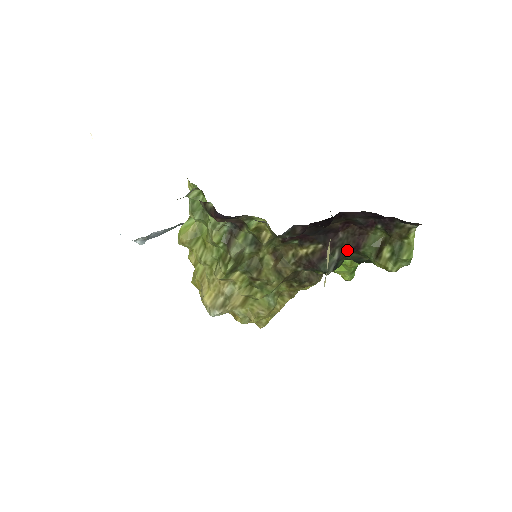
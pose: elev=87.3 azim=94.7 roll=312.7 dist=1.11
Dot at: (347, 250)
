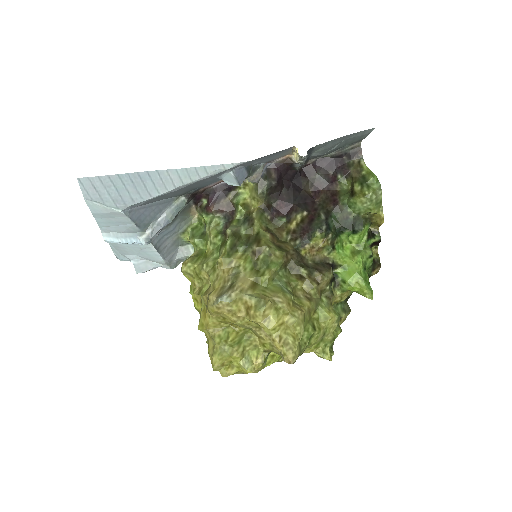
Dot at: (330, 211)
